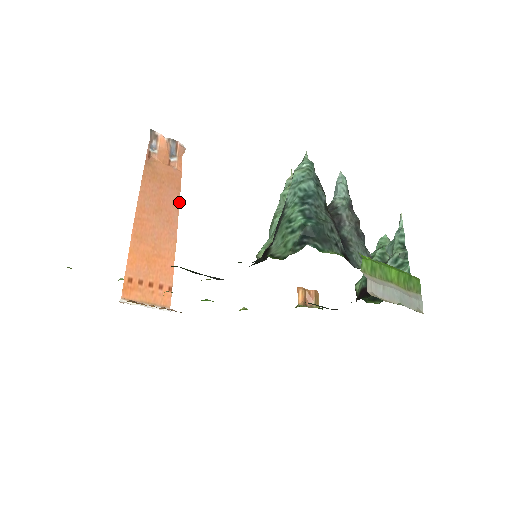
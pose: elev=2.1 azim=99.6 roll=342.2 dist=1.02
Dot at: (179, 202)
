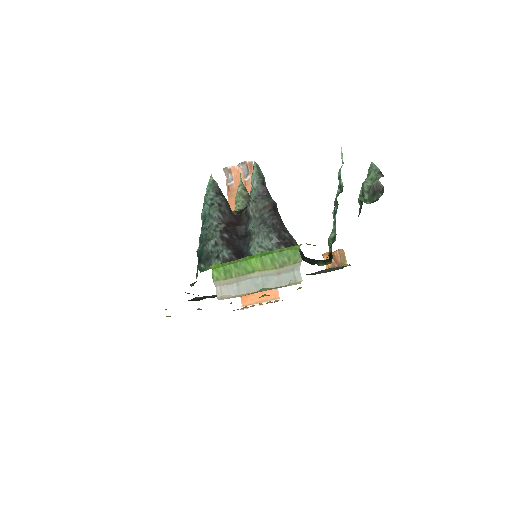
Dot at: occluded
